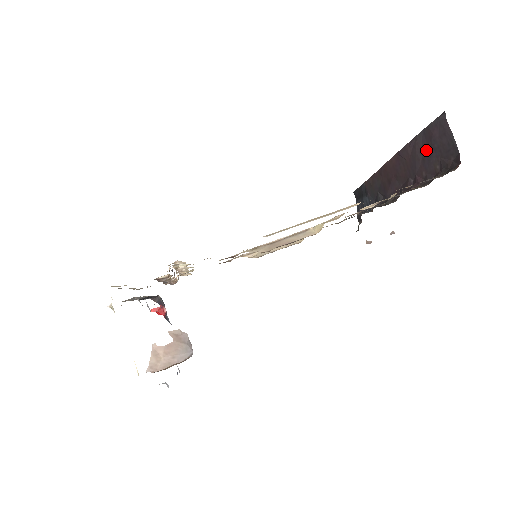
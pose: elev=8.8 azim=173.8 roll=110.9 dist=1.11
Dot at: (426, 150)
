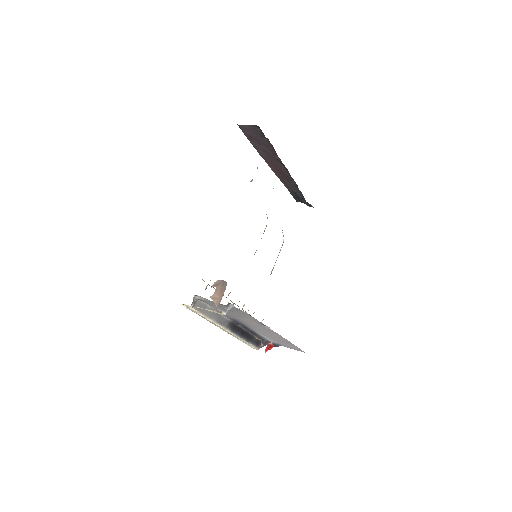
Dot at: (258, 142)
